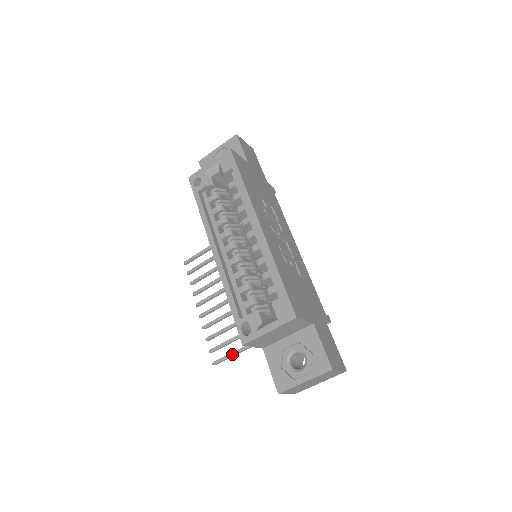
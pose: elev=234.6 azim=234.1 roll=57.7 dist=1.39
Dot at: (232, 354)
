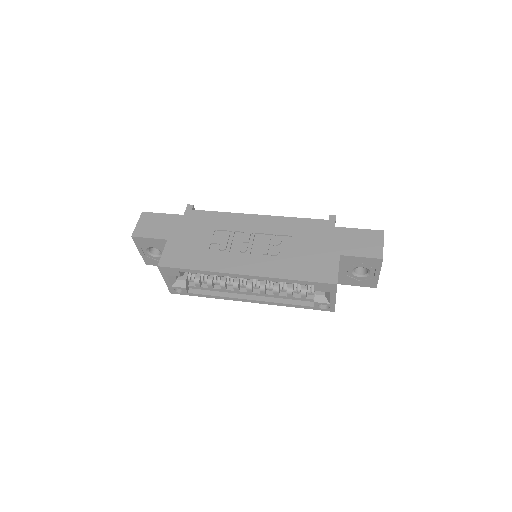
Dot at: occluded
